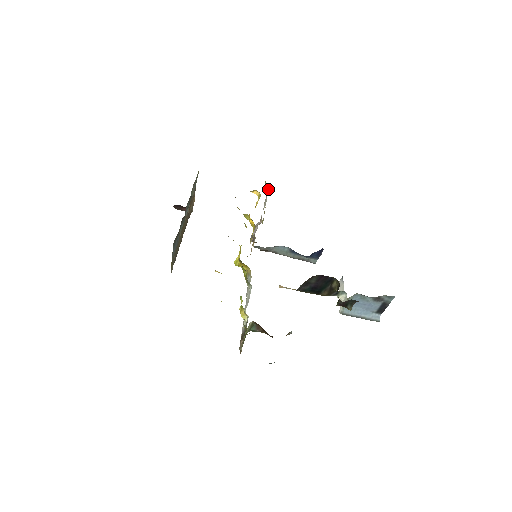
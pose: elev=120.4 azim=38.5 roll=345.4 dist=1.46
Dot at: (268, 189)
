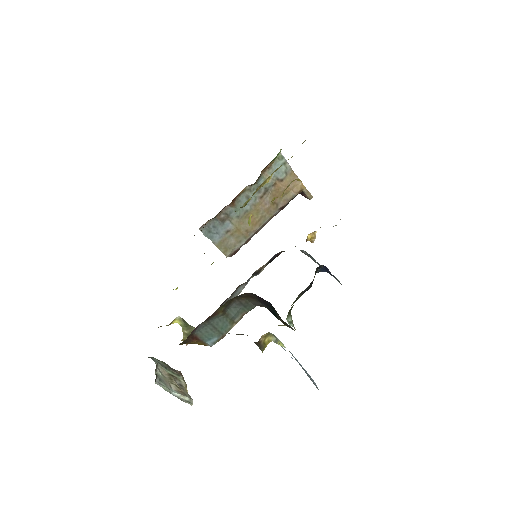
Dot at: occluded
